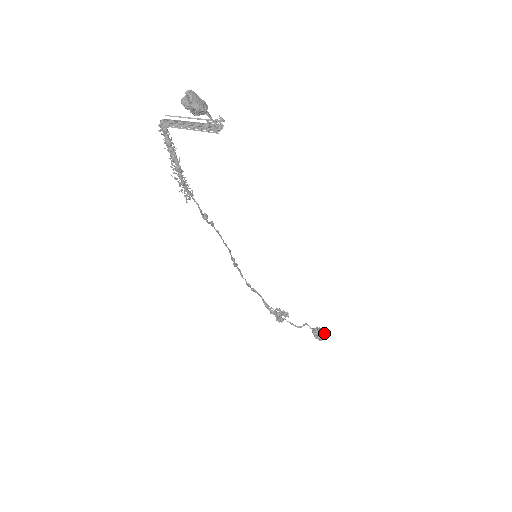
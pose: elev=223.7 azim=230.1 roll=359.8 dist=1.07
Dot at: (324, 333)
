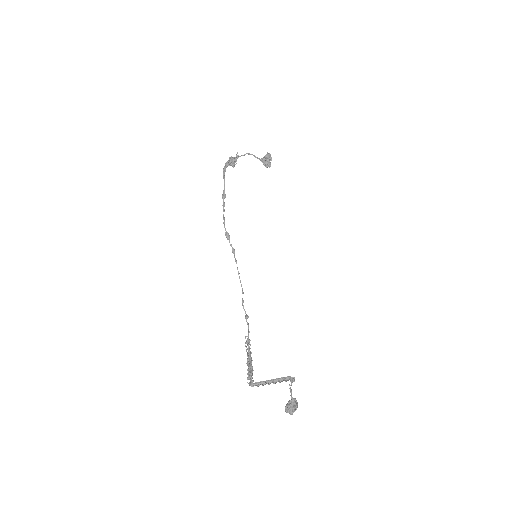
Dot at: (271, 159)
